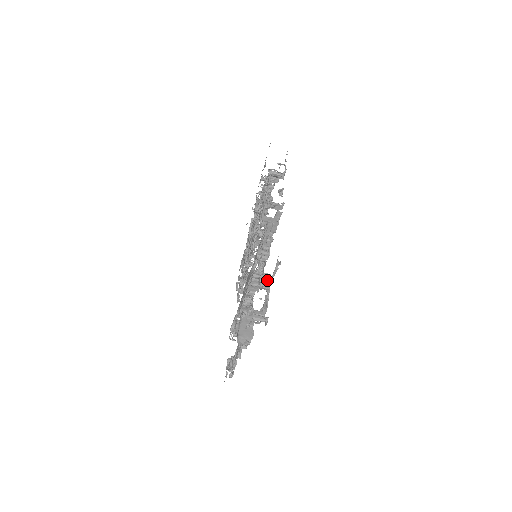
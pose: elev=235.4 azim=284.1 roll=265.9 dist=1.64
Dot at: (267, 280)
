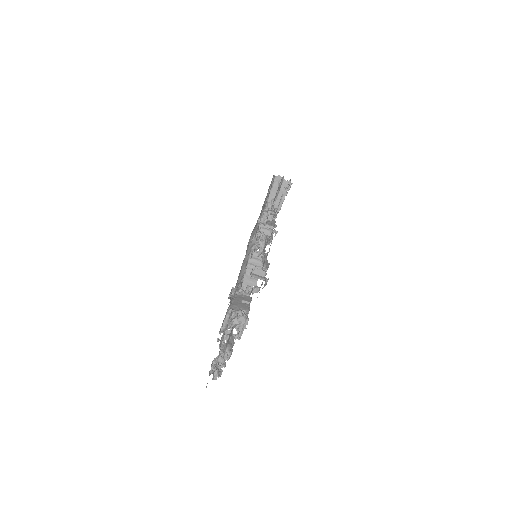
Dot at: (271, 223)
